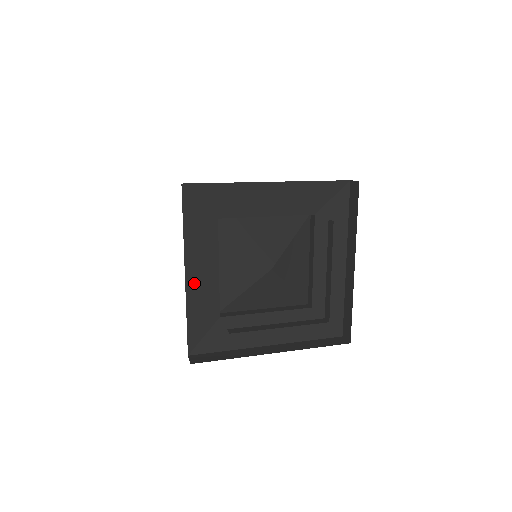
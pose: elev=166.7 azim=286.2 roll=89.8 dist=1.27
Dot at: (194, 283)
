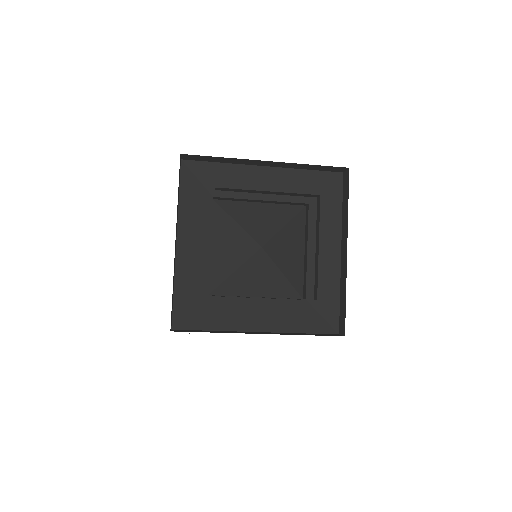
Dot at: (185, 254)
